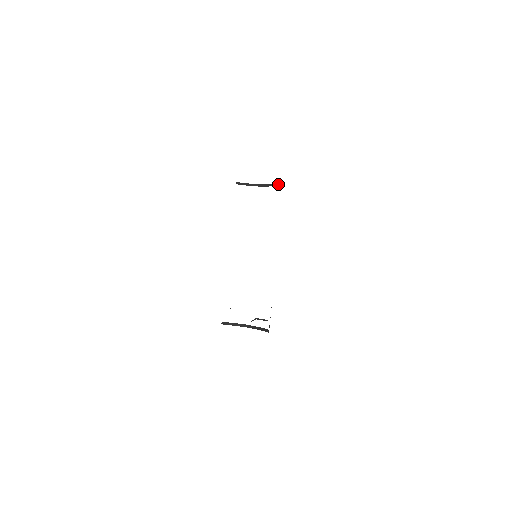
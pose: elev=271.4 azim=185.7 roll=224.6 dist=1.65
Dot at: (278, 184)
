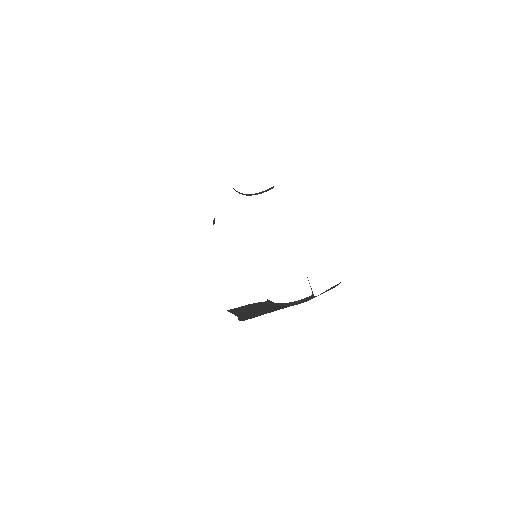
Dot at: (266, 190)
